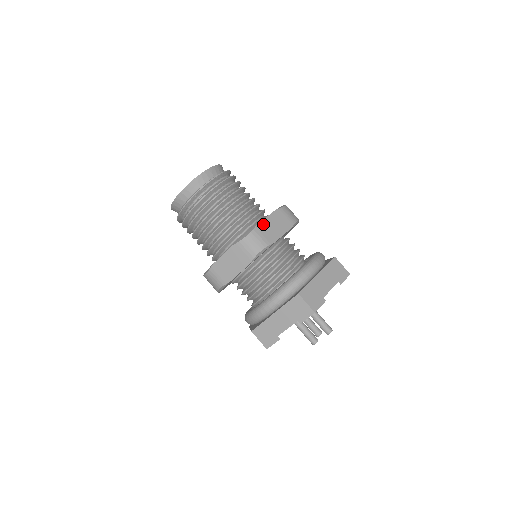
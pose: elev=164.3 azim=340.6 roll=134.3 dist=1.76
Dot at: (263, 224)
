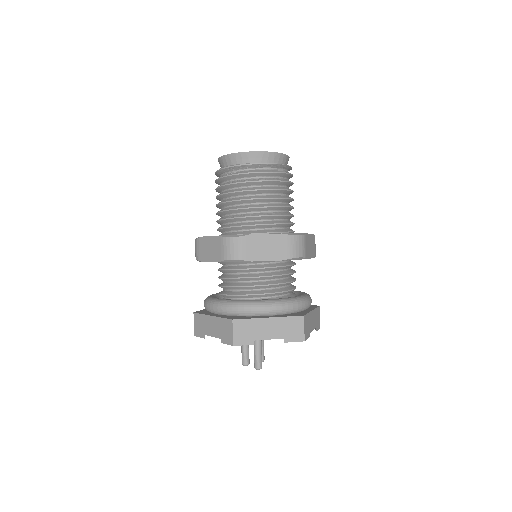
Dot at: (256, 238)
